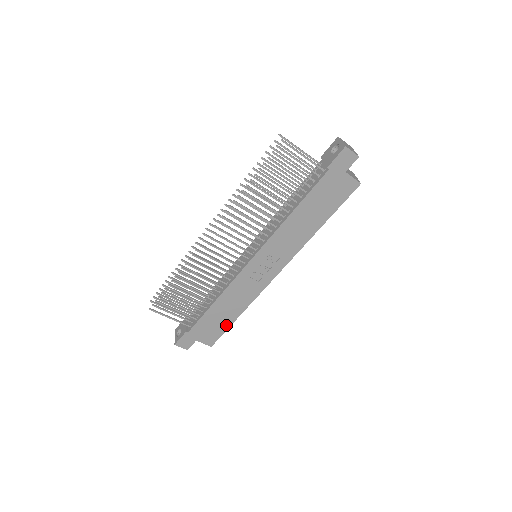
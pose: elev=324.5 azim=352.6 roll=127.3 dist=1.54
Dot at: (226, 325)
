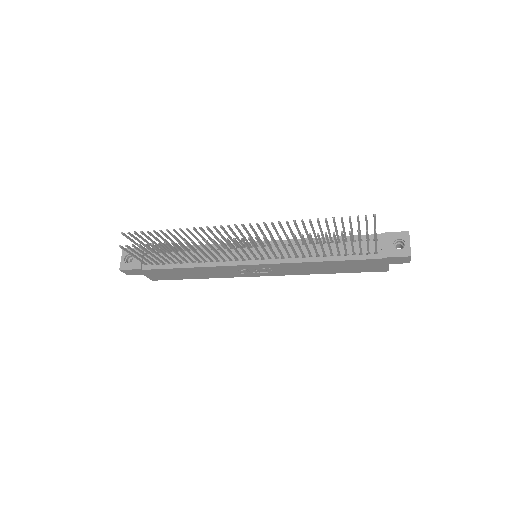
Dot at: (181, 278)
